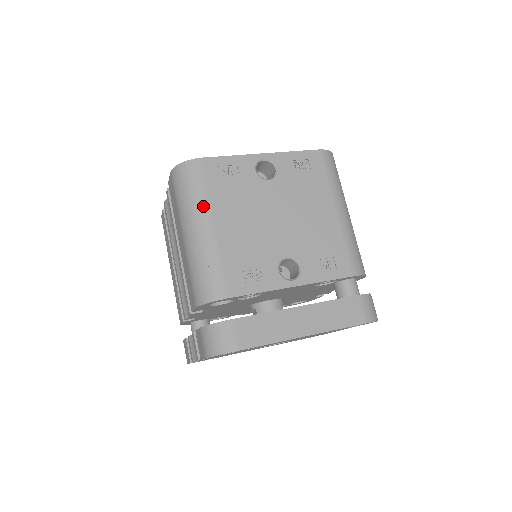
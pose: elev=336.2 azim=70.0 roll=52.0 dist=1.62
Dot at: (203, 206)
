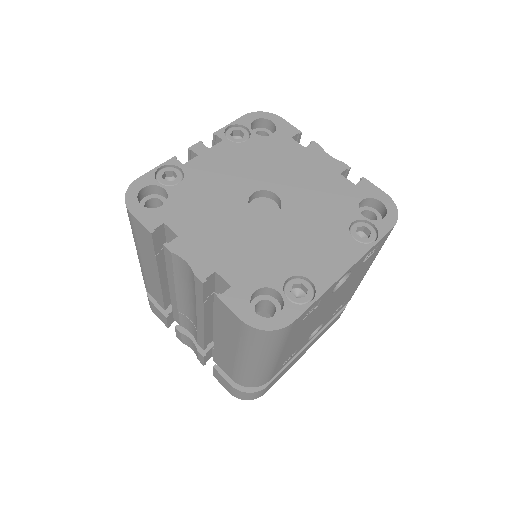
Dot at: (277, 351)
